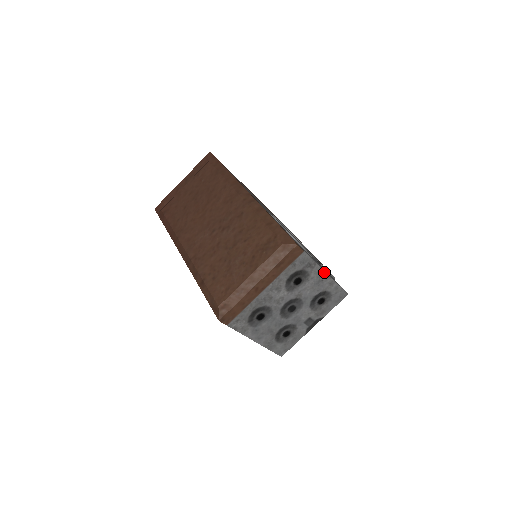
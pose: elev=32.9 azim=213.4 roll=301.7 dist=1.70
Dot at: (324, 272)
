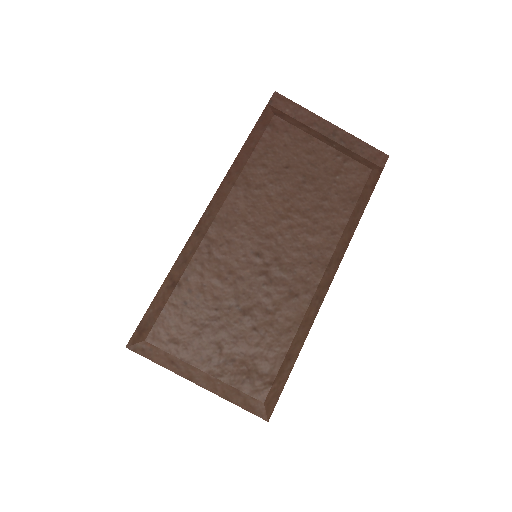
Dot at: occluded
